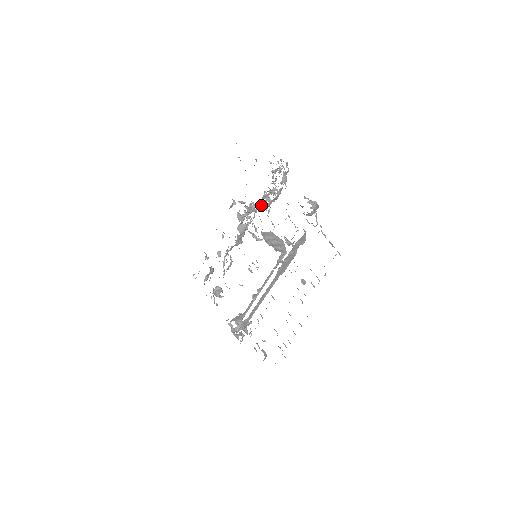
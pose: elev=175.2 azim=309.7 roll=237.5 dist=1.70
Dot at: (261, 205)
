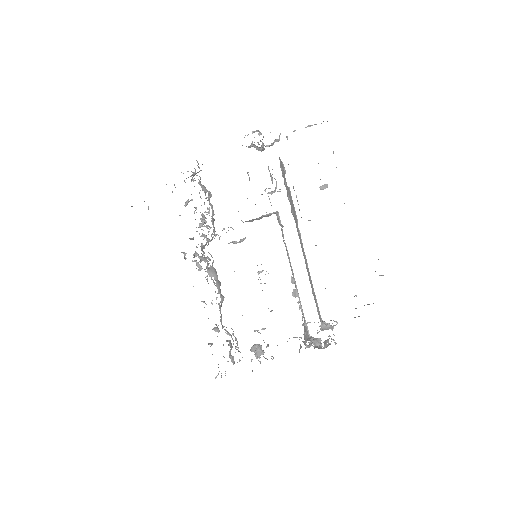
Dot at: occluded
